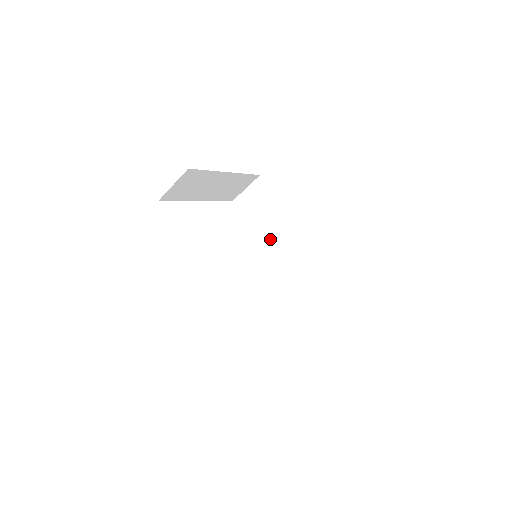
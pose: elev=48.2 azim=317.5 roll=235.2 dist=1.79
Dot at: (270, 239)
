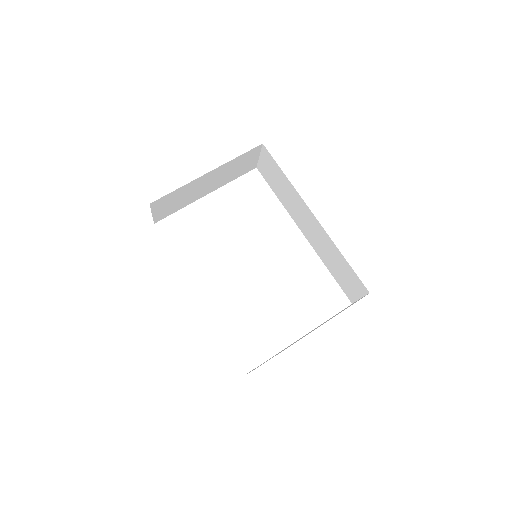
Dot at: (294, 211)
